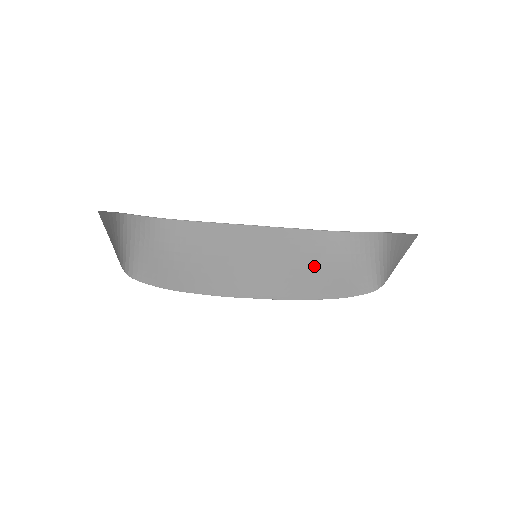
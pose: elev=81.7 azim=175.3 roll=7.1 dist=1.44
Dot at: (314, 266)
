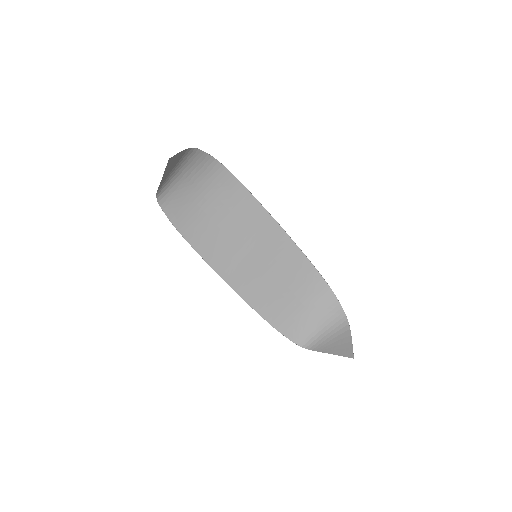
Dot at: (286, 293)
